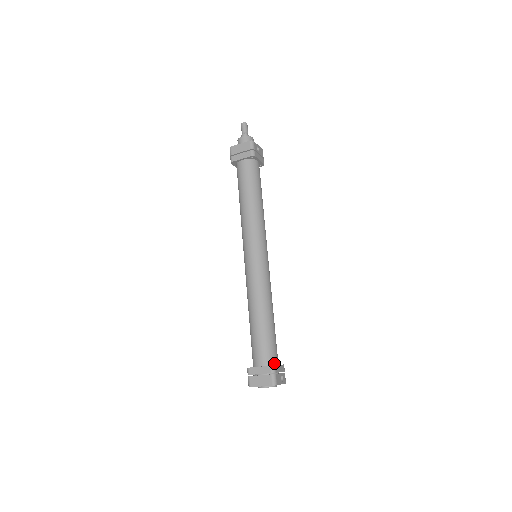
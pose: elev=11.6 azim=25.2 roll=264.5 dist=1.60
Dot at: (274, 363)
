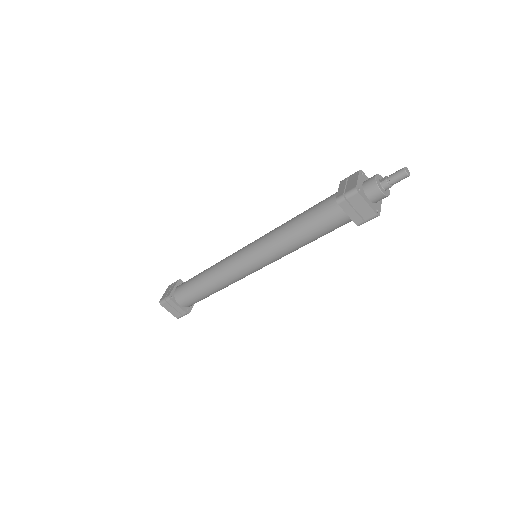
Dot at: (191, 306)
